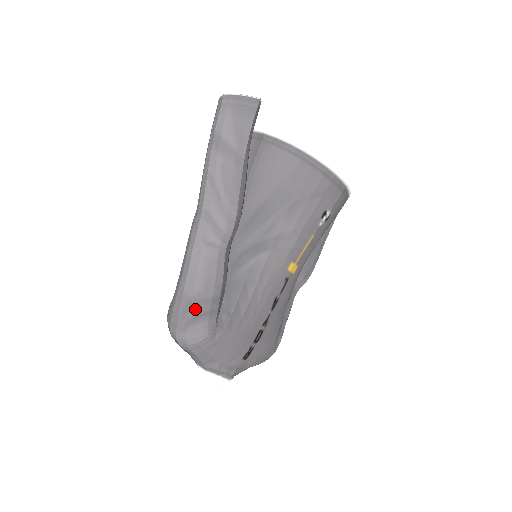
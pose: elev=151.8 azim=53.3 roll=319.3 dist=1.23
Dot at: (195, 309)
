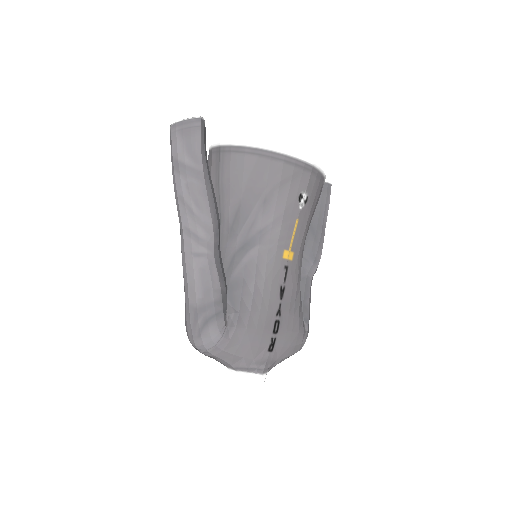
Dot at: (202, 315)
